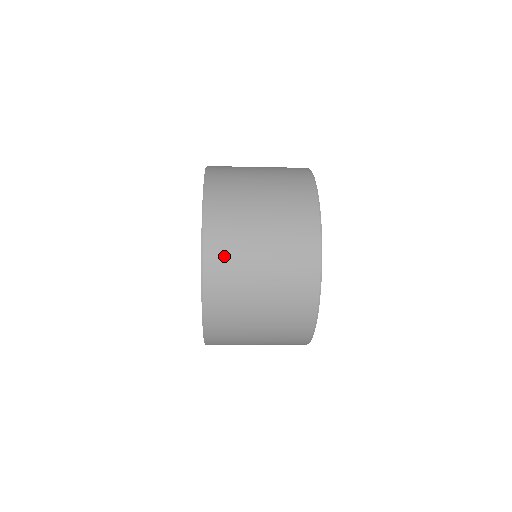
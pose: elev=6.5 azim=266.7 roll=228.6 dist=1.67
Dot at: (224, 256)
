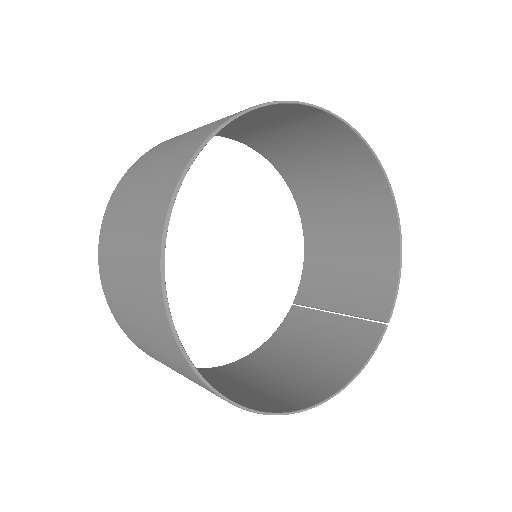
Dot at: (120, 316)
